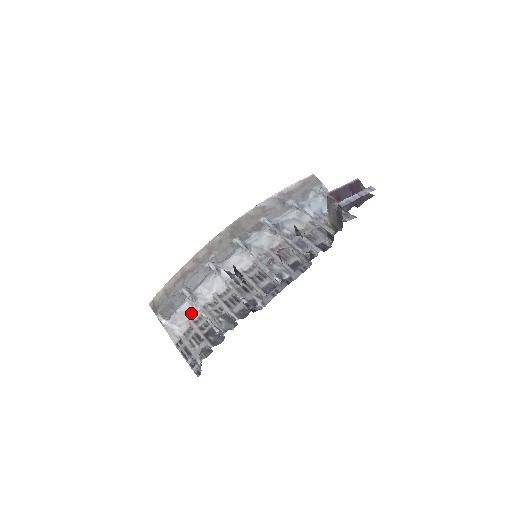
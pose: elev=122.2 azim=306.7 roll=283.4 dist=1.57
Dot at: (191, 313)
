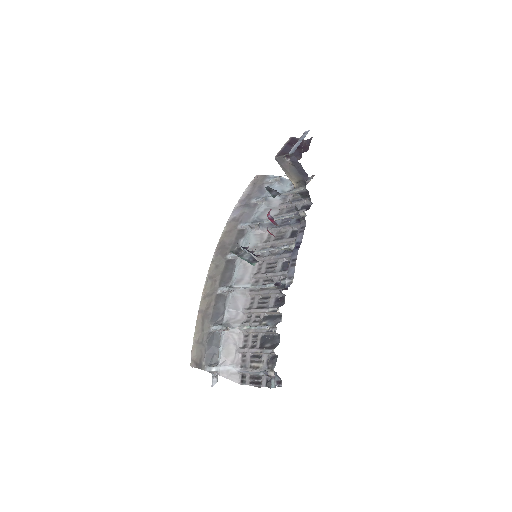
Dot at: (234, 343)
